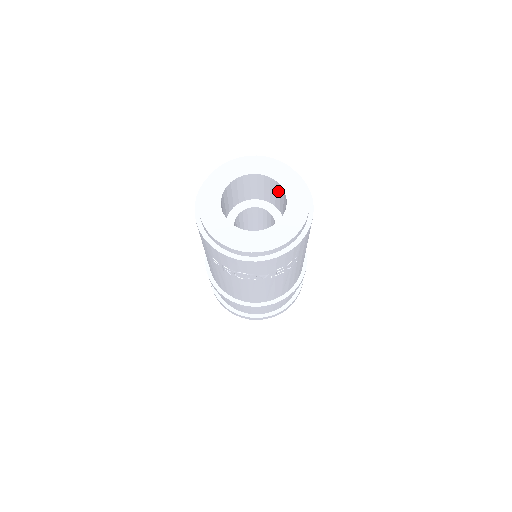
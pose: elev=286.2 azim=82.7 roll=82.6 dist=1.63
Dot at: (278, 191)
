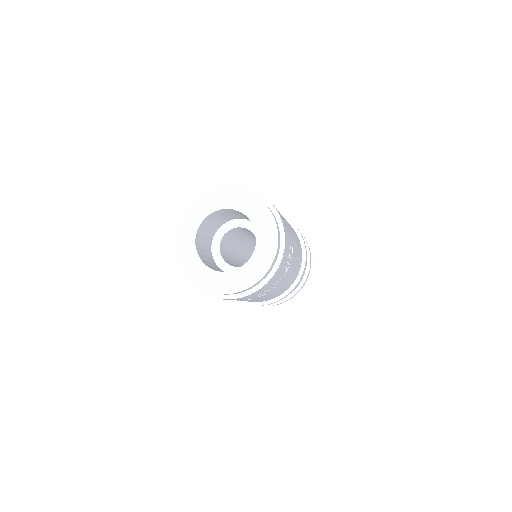
Dot at: (234, 212)
